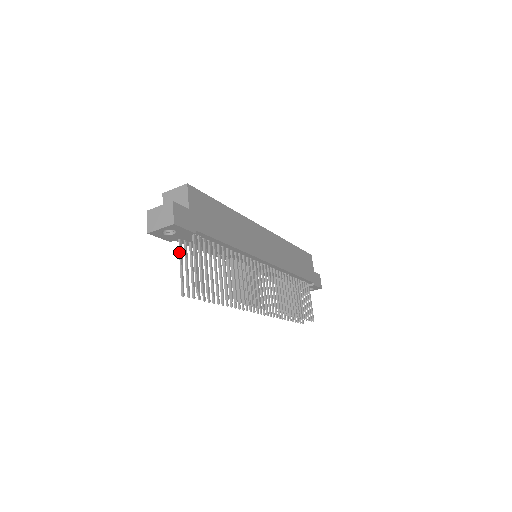
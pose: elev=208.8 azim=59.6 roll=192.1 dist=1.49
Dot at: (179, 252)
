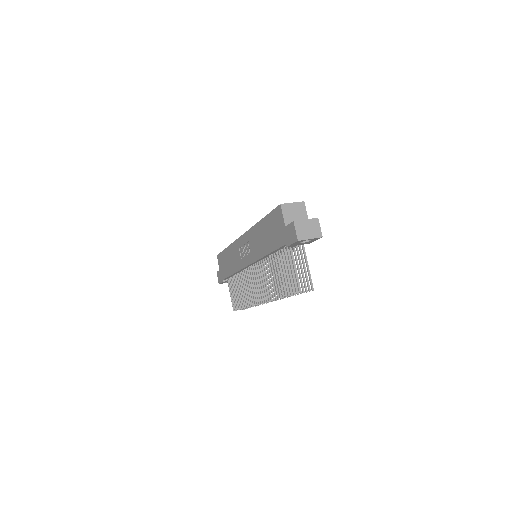
Dot at: (292, 256)
